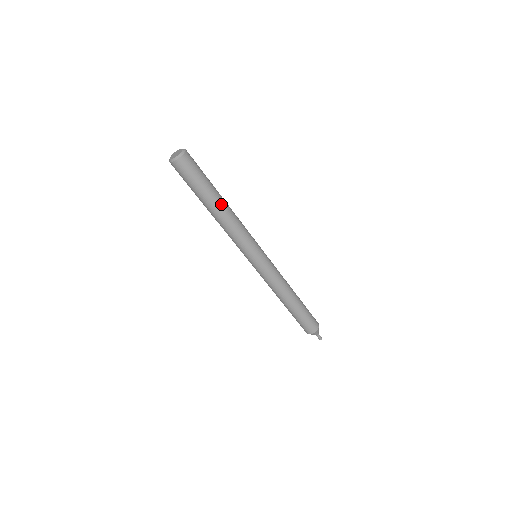
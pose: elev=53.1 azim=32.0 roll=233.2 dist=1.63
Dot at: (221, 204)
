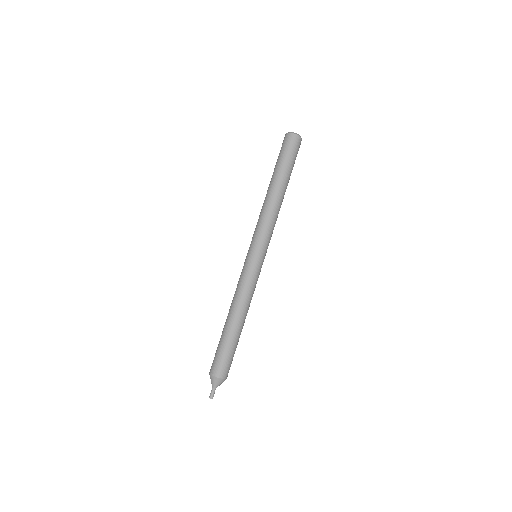
Dot at: (280, 188)
